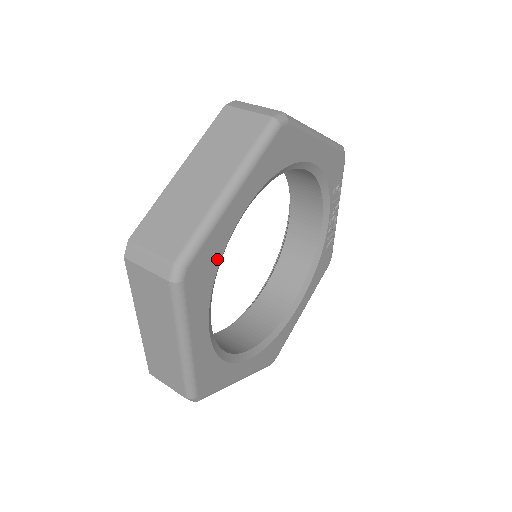
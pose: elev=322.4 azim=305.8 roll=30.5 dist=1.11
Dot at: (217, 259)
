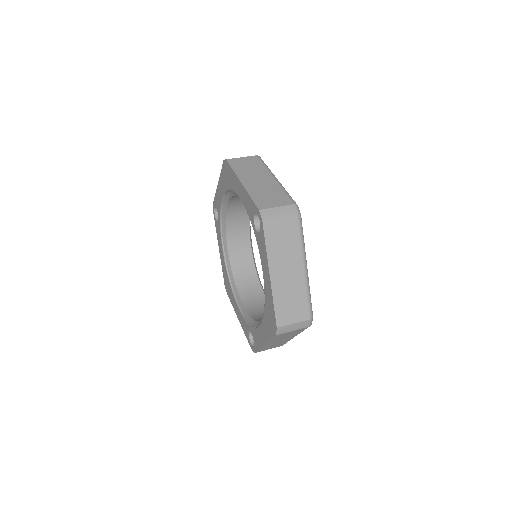
Dot at: occluded
